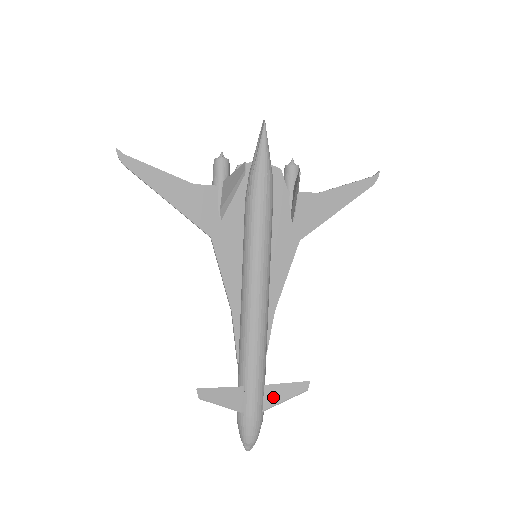
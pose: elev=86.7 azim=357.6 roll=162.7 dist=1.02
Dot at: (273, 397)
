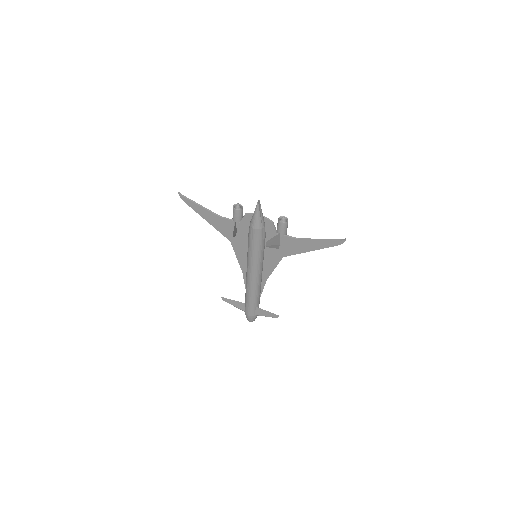
Dot at: (260, 313)
